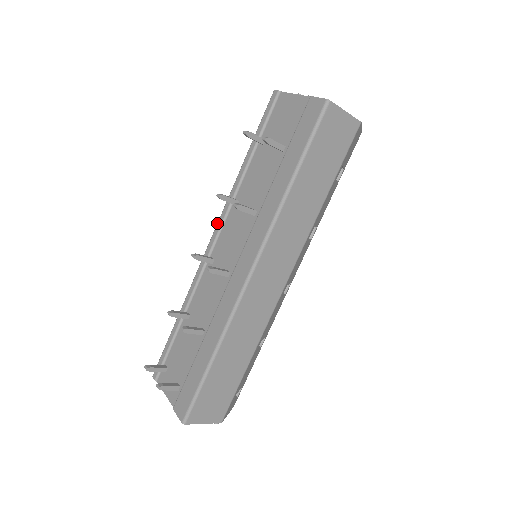
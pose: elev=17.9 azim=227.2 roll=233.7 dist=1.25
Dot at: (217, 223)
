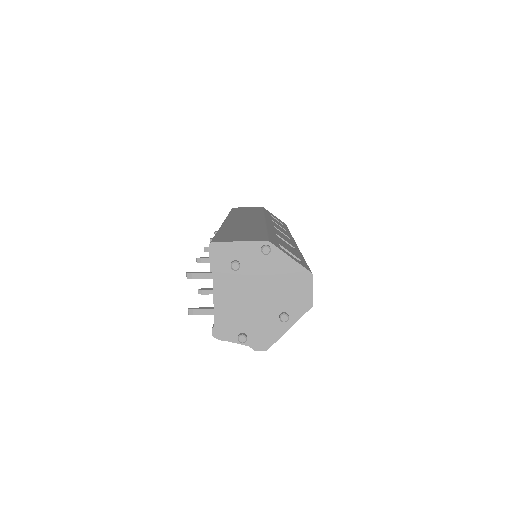
Dot at: occluded
